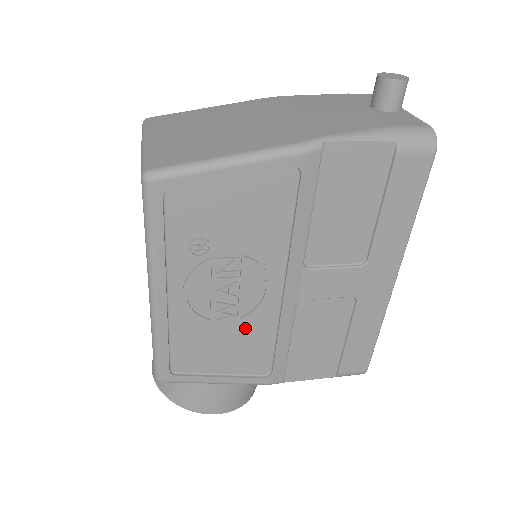
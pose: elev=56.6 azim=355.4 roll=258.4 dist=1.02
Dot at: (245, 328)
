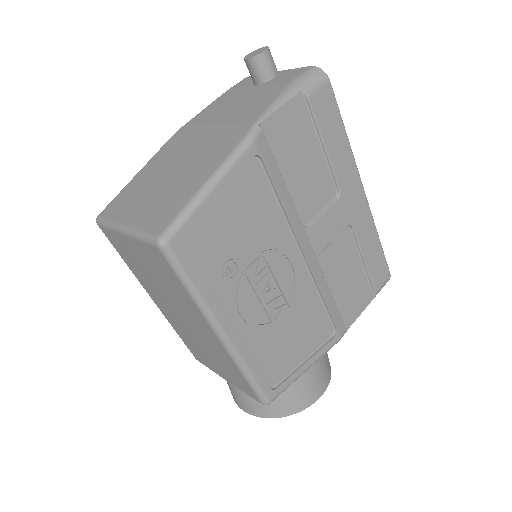
Dot at: (297, 309)
